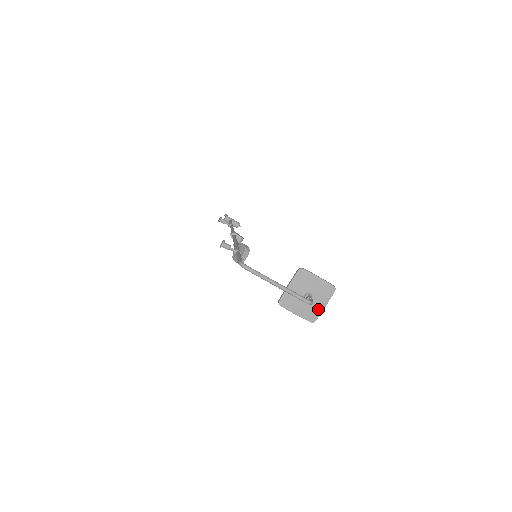
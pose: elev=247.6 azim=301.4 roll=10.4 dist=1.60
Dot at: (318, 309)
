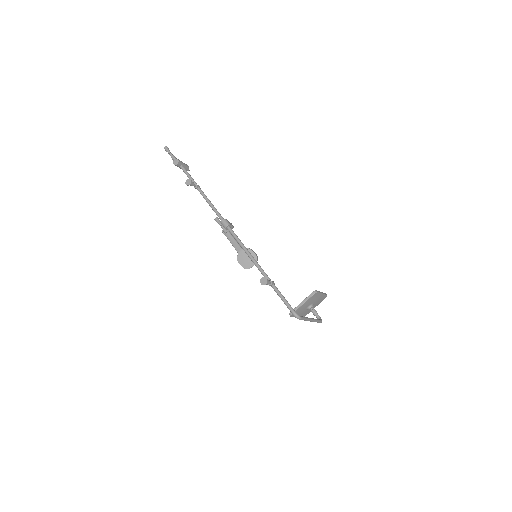
Dot at: occluded
